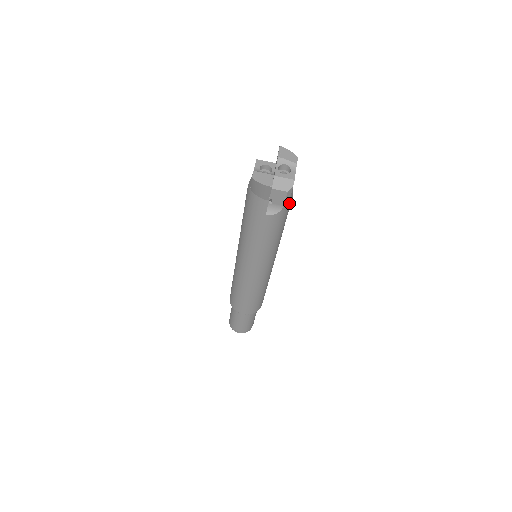
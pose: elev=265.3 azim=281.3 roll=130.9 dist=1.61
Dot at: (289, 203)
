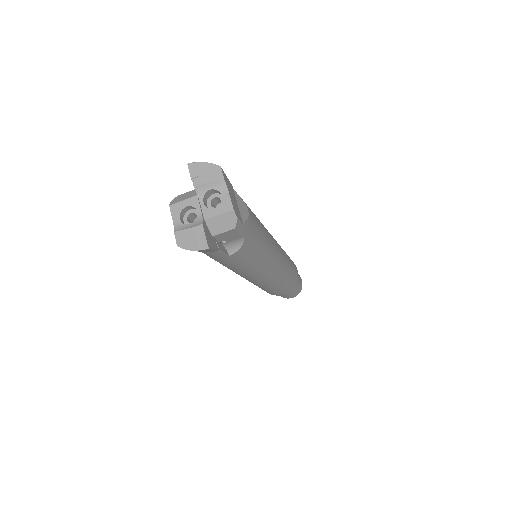
Dot at: (248, 225)
